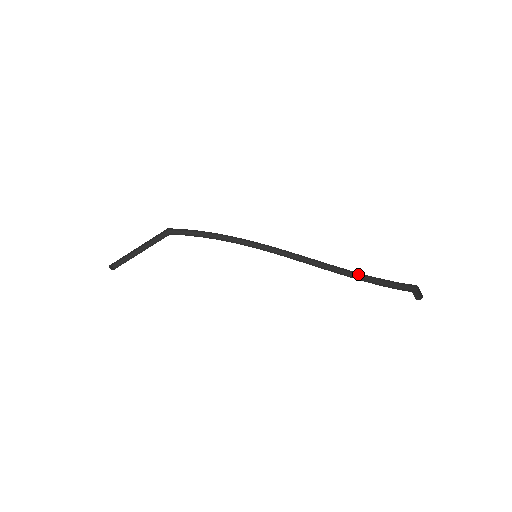
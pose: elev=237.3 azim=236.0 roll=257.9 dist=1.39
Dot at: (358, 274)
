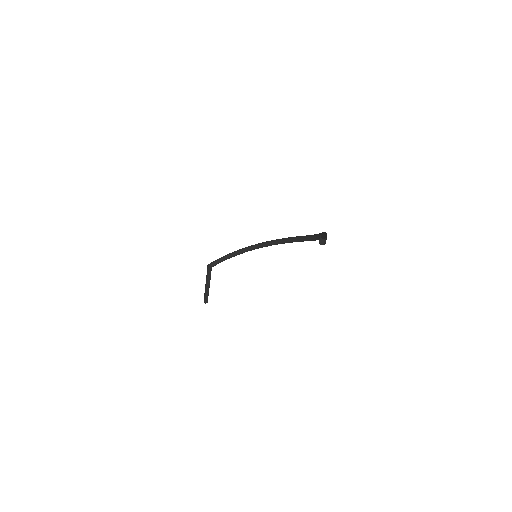
Dot at: (311, 236)
